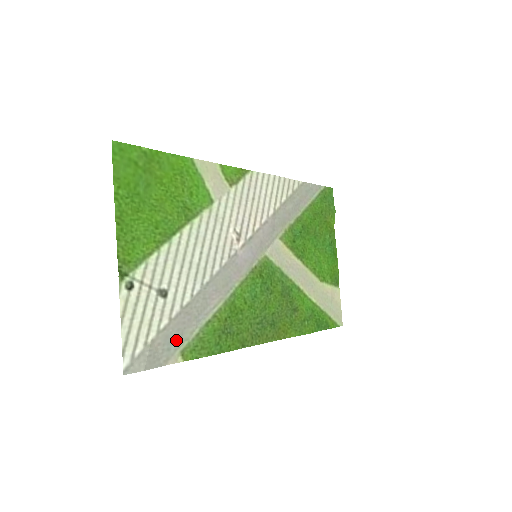
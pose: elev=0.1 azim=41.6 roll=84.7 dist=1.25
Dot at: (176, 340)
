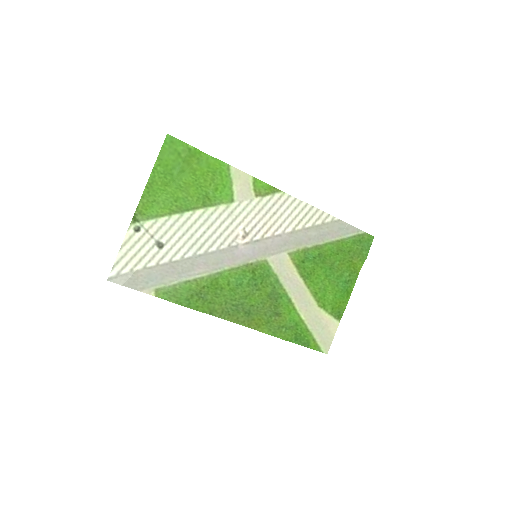
Dot at: (156, 280)
